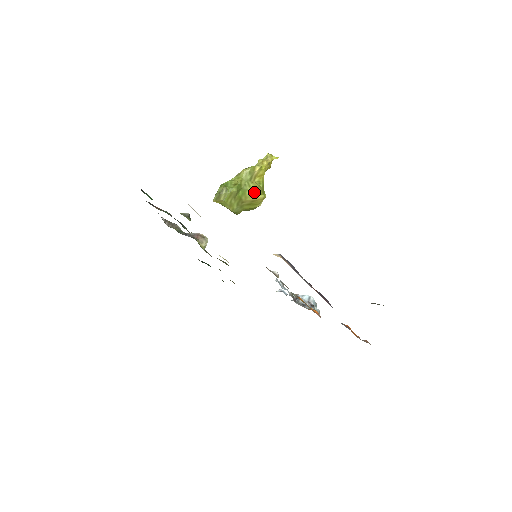
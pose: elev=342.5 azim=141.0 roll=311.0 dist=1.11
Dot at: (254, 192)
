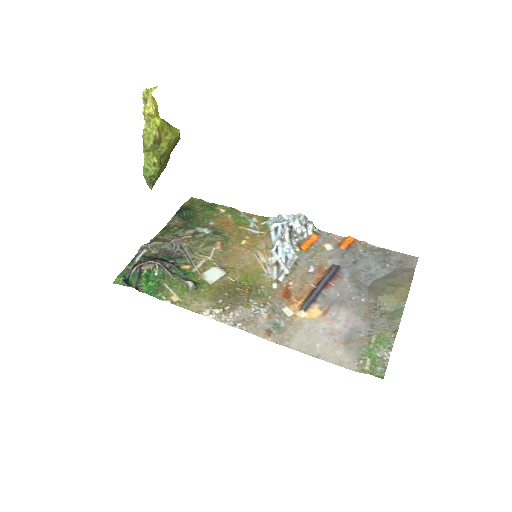
Dot at: (170, 145)
